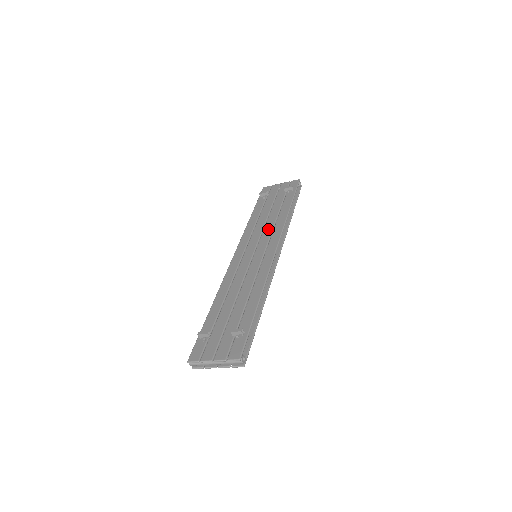
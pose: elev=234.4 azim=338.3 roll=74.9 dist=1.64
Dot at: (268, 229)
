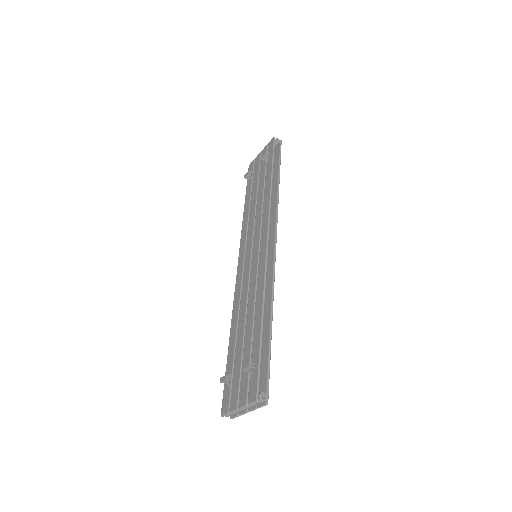
Dot at: (258, 218)
